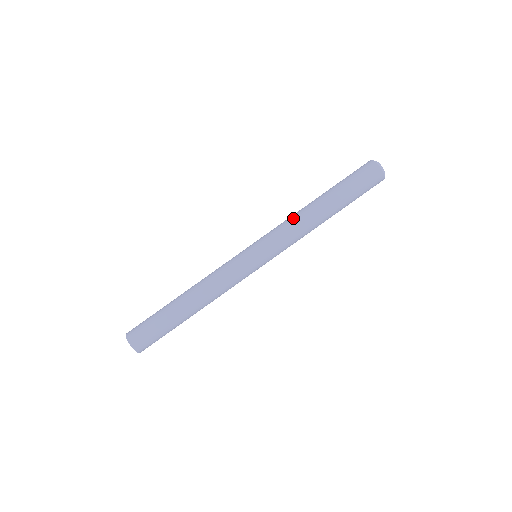
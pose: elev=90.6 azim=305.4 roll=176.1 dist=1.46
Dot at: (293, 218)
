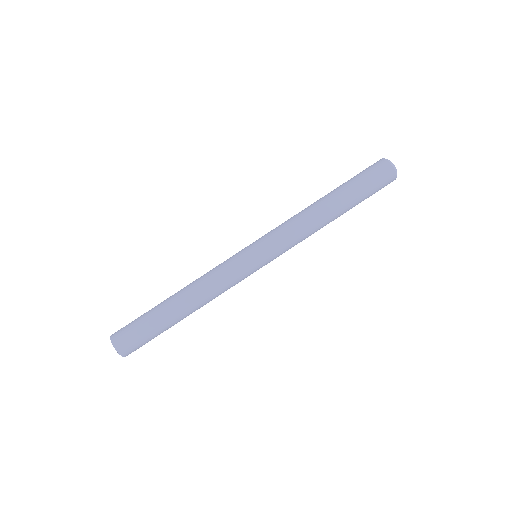
Dot at: (298, 217)
